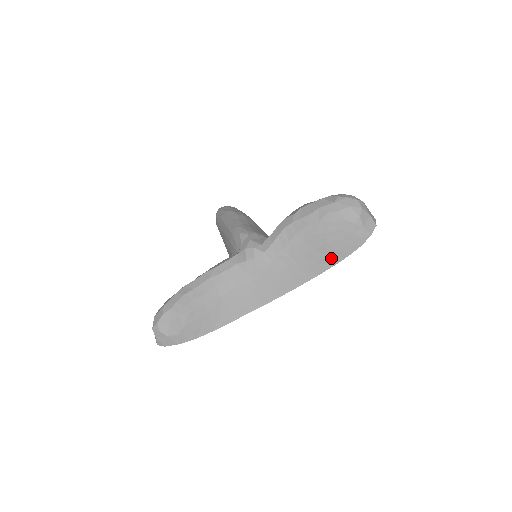
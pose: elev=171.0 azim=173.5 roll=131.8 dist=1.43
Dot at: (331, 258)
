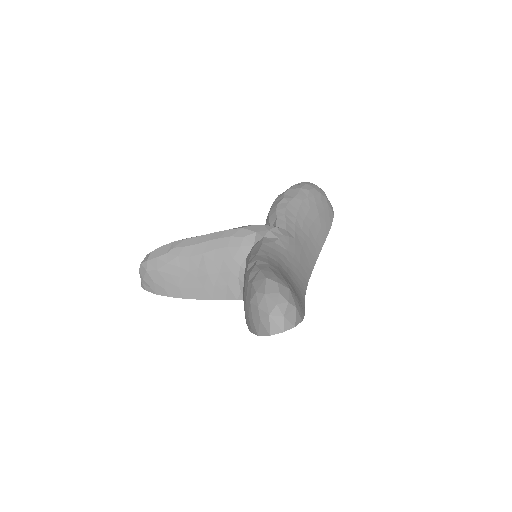
Dot at: (324, 230)
